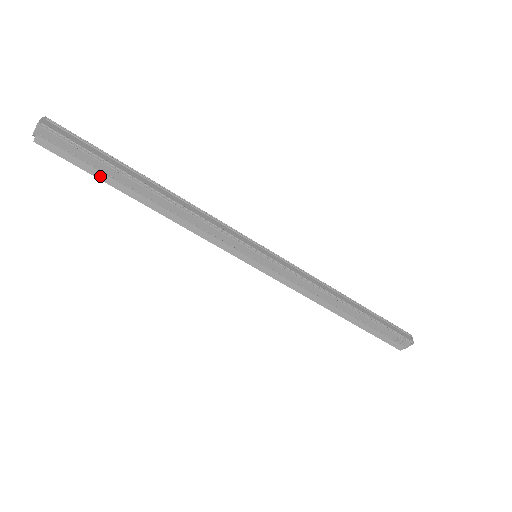
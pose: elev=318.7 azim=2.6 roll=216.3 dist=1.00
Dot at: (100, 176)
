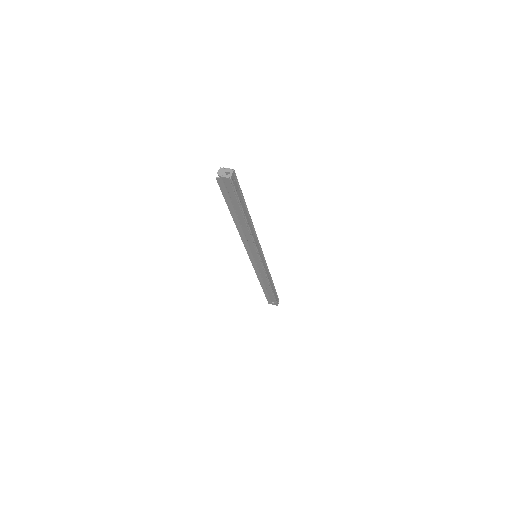
Dot at: (229, 204)
